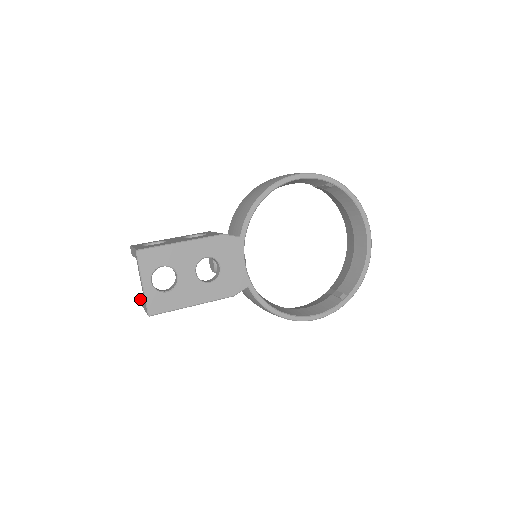
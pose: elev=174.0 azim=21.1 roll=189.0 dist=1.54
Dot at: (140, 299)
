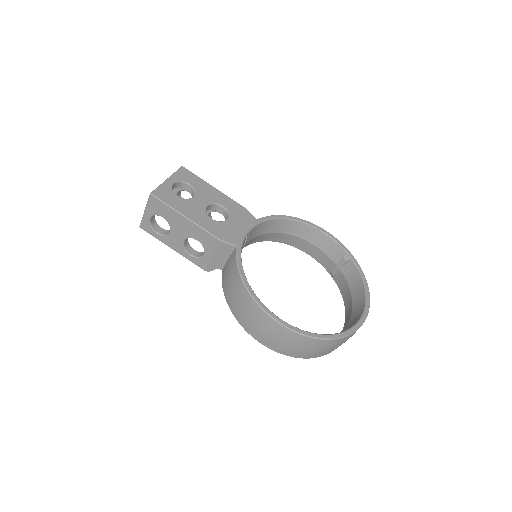
Dot at: occluded
